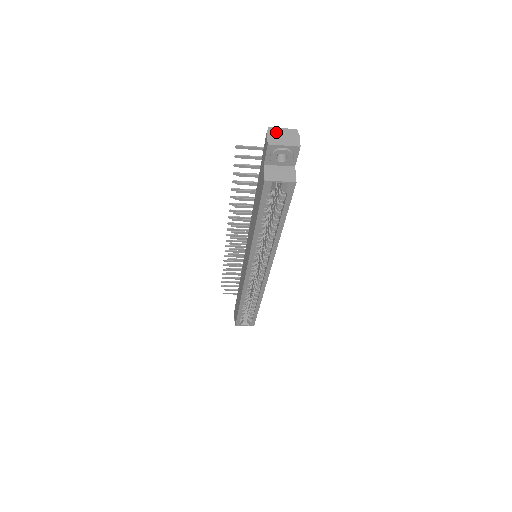
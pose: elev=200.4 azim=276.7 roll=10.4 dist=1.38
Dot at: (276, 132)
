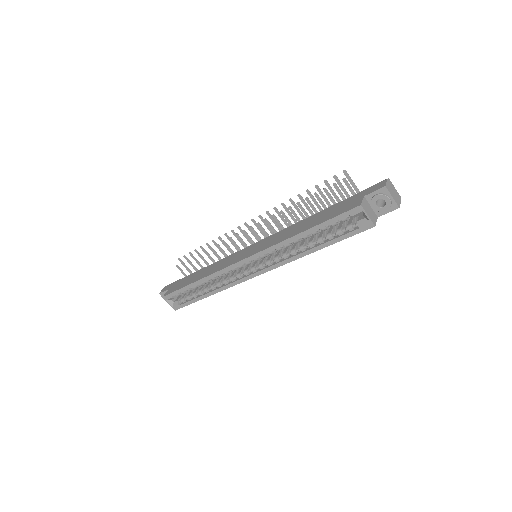
Dot at: (391, 185)
